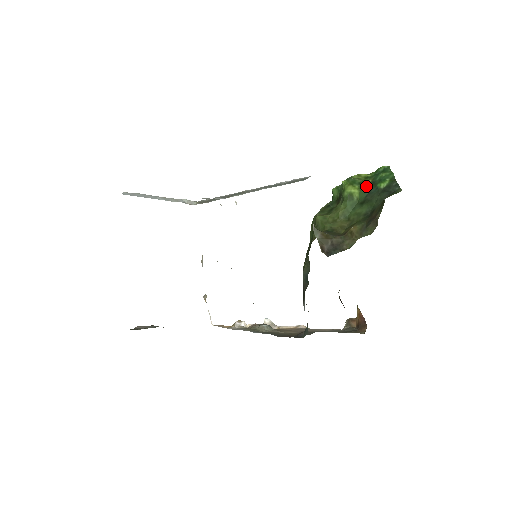
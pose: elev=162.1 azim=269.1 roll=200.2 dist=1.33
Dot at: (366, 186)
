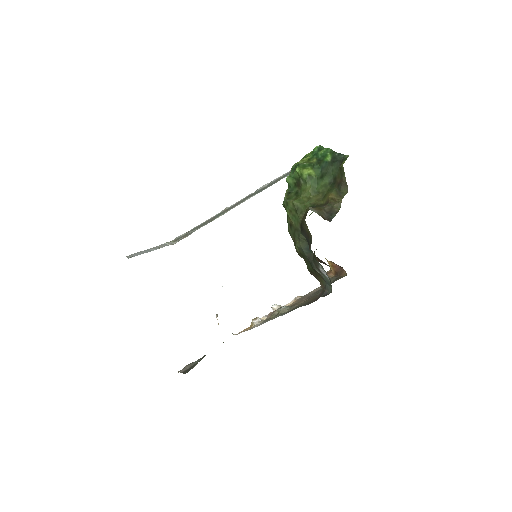
Dot at: (316, 165)
